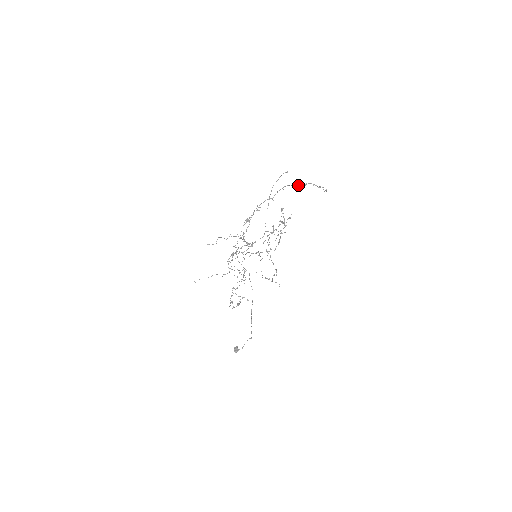
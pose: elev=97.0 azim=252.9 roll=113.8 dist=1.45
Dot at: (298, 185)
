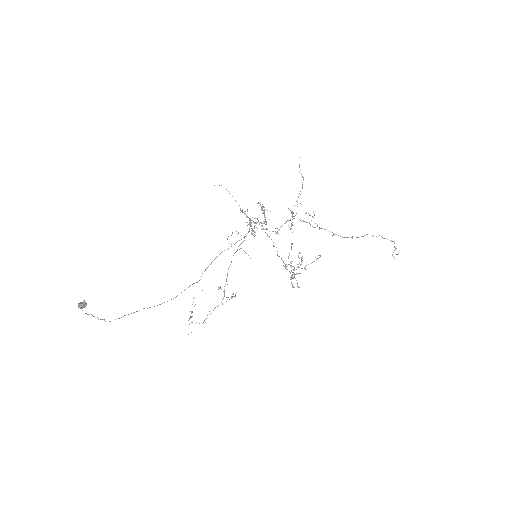
Dot at: occluded
